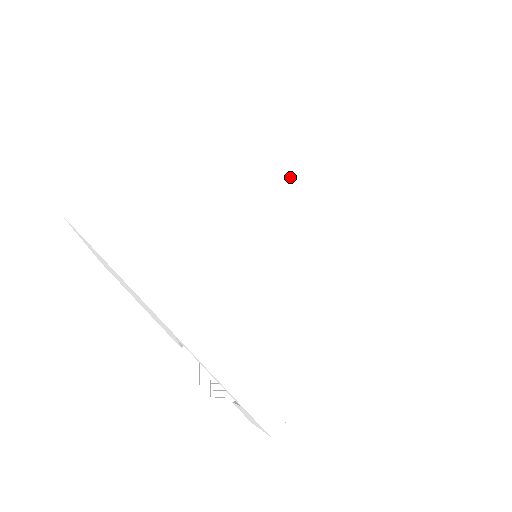
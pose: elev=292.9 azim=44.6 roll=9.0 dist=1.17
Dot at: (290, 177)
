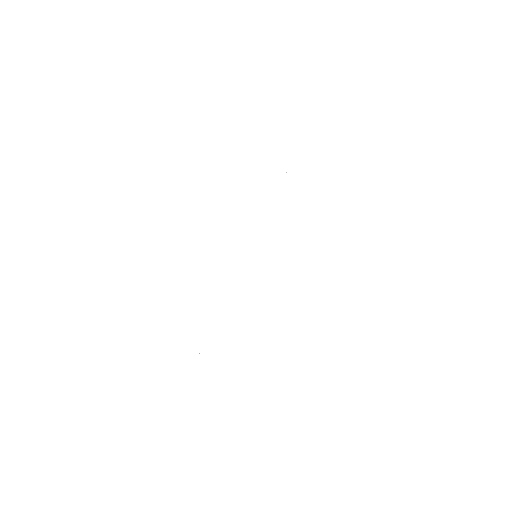
Dot at: occluded
